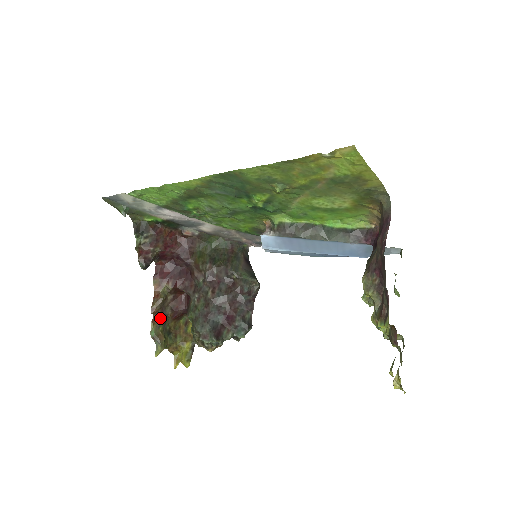
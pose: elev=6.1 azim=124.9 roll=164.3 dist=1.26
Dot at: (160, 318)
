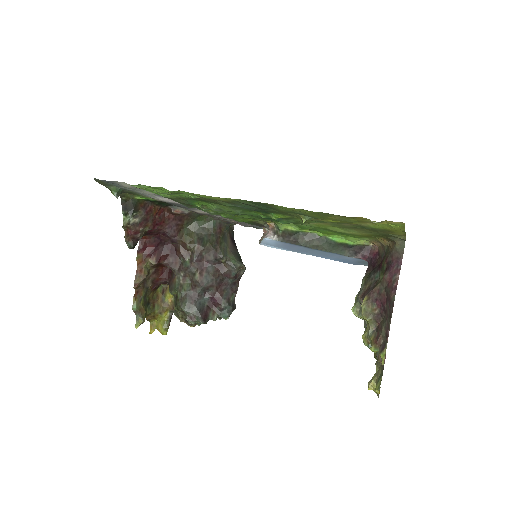
Dot at: (141, 292)
